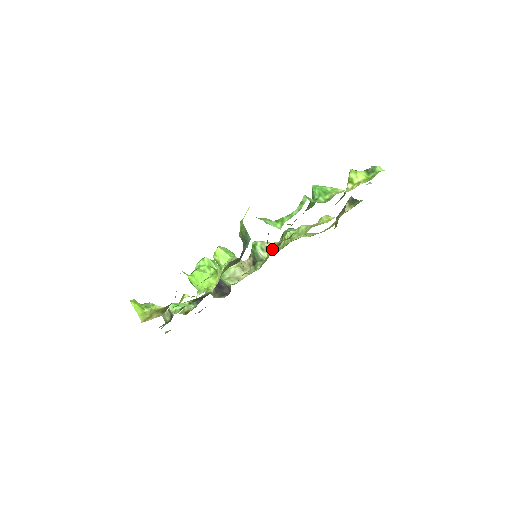
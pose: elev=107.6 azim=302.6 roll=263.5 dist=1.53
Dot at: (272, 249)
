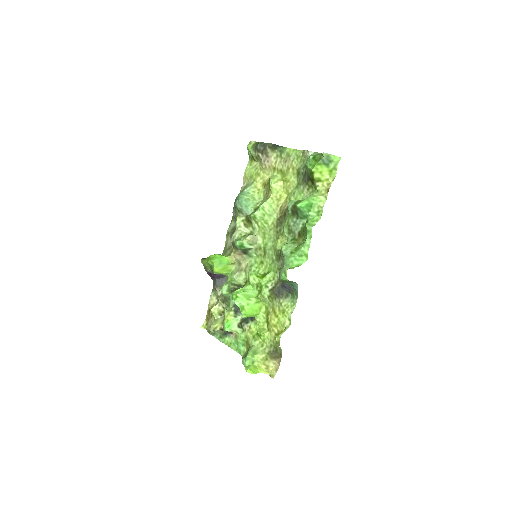
Dot at: (256, 238)
